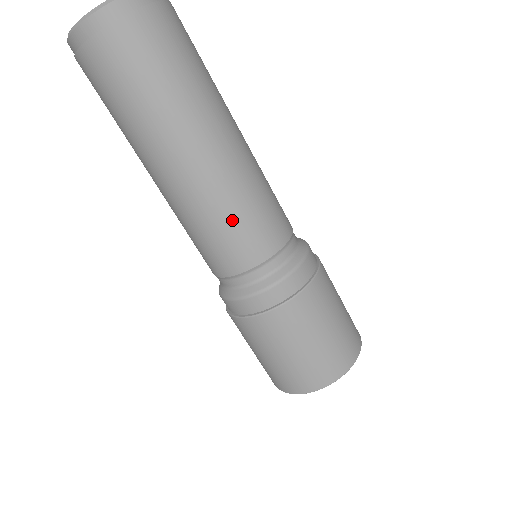
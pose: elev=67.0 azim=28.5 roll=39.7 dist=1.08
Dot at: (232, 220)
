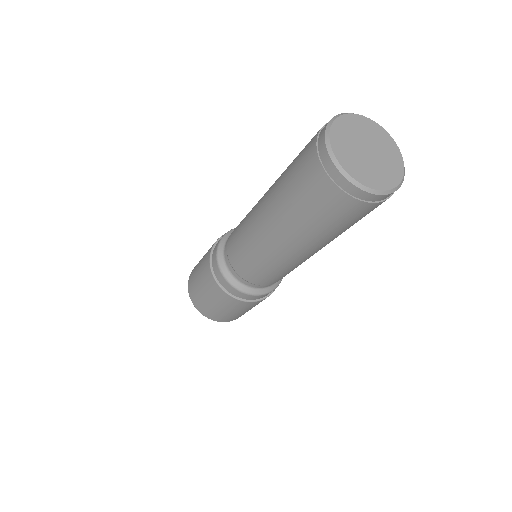
Dot at: occluded
